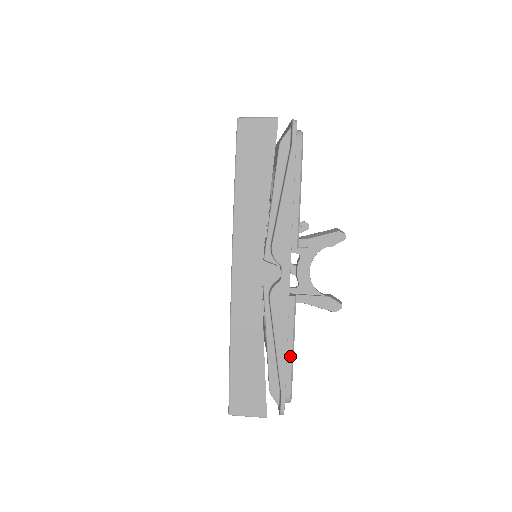
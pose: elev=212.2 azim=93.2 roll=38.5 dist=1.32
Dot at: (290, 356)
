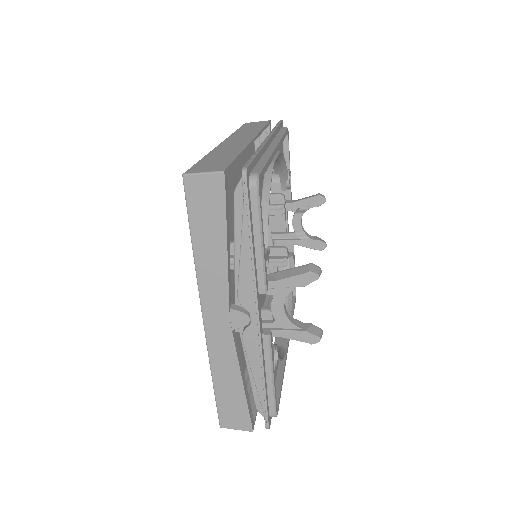
Dot at: (270, 383)
